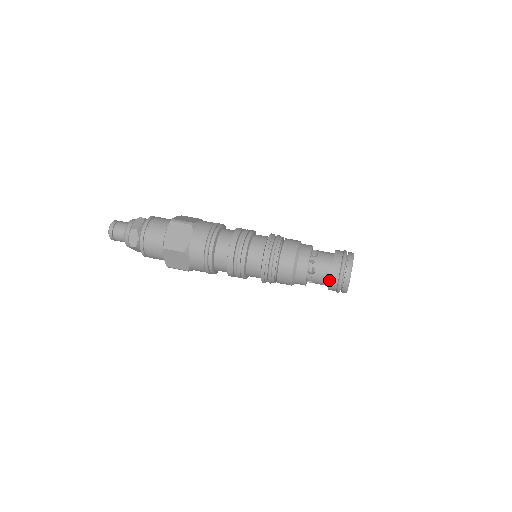
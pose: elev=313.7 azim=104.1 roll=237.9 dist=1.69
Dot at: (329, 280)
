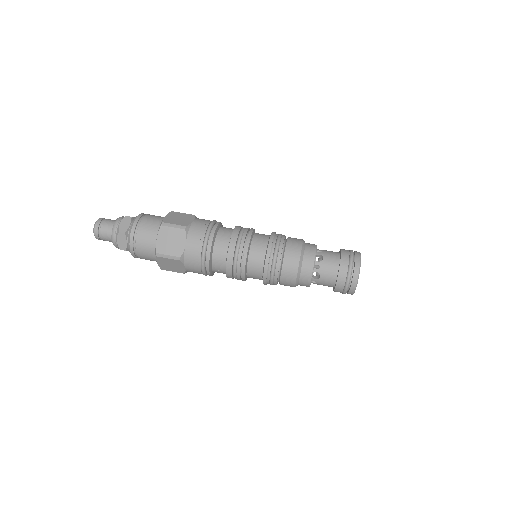
Dot at: (338, 268)
